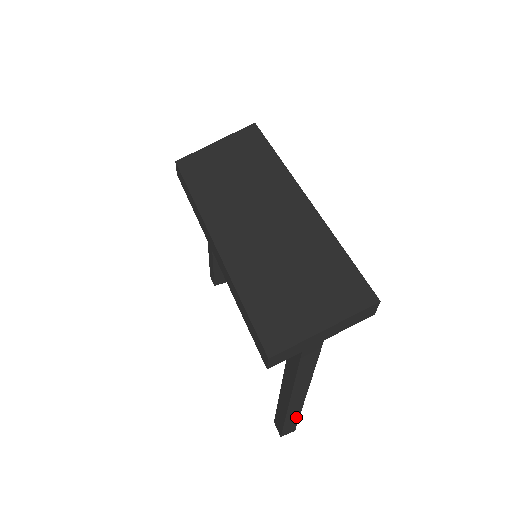
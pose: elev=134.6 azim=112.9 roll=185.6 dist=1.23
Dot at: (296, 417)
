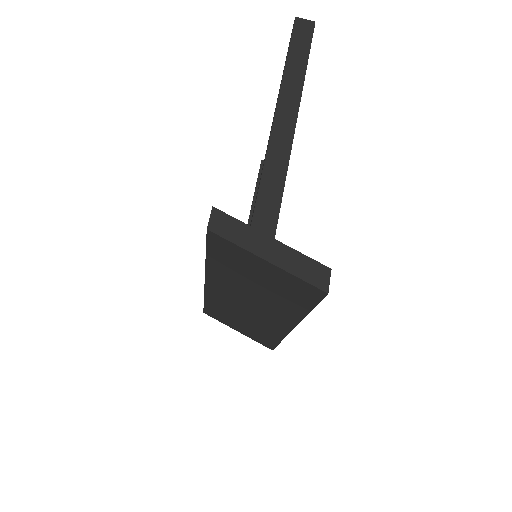
Dot at: occluded
